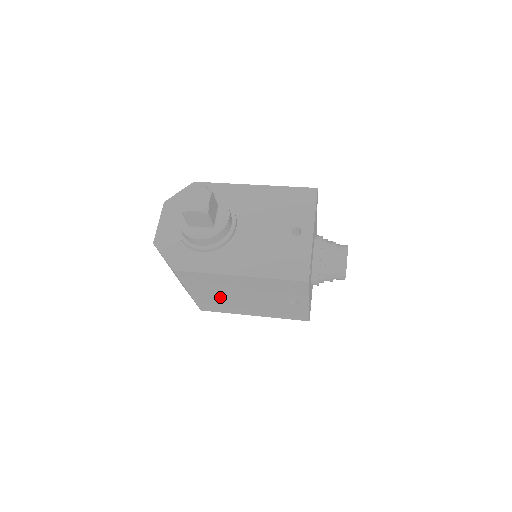
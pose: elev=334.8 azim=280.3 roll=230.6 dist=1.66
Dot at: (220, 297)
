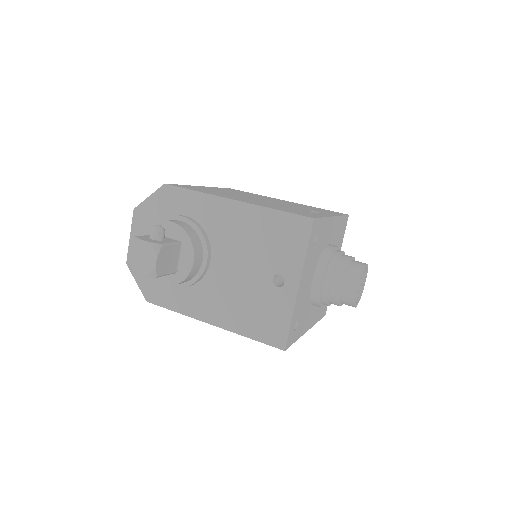
Dot at: occluded
